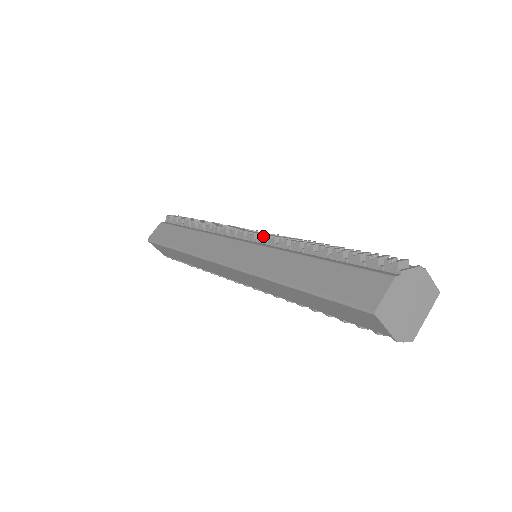
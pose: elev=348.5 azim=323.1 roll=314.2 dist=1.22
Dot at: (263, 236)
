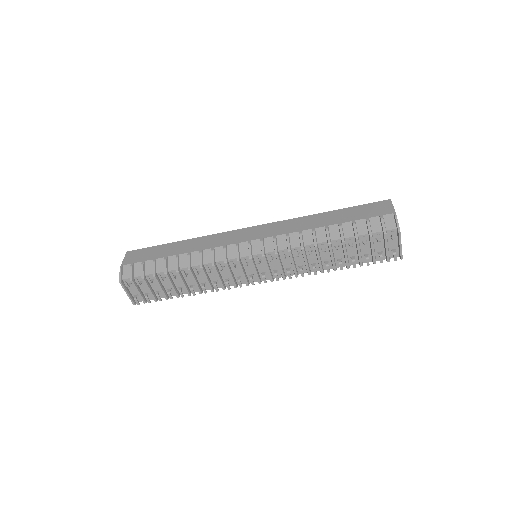
Dot at: occluded
